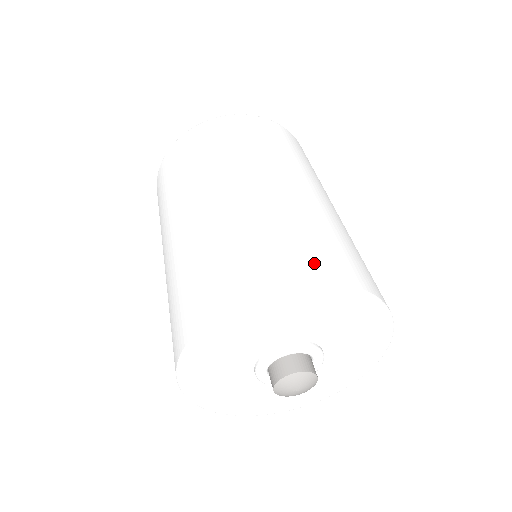
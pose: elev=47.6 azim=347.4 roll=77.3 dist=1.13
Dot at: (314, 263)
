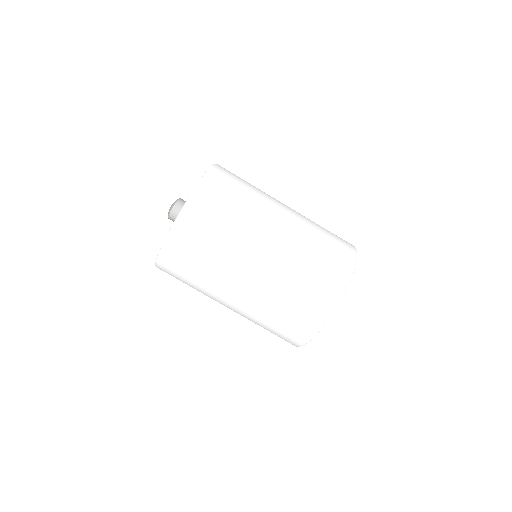
Dot at: (331, 285)
